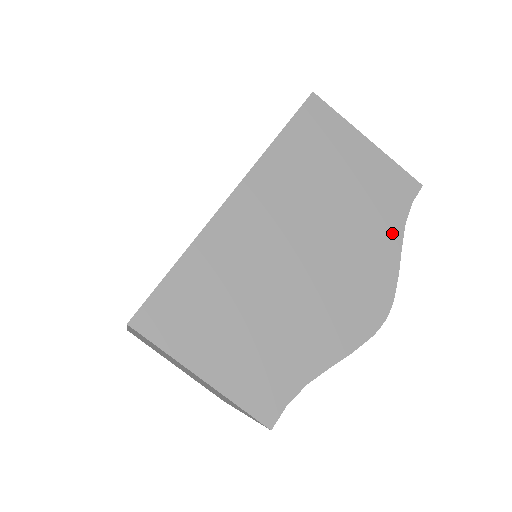
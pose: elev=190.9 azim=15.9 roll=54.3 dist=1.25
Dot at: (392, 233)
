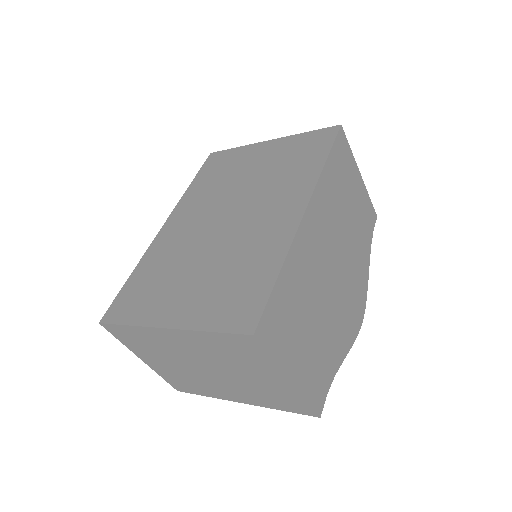
Dot at: (367, 253)
